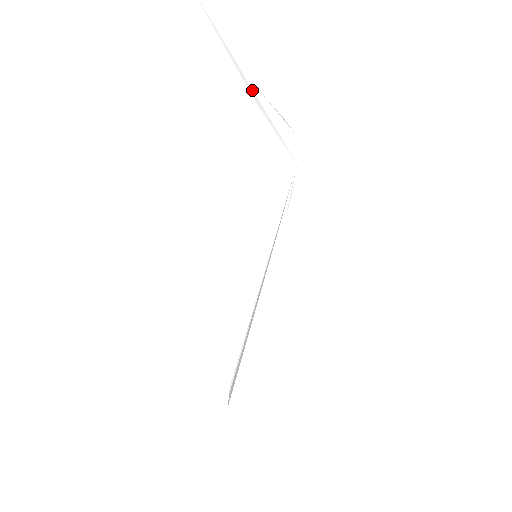
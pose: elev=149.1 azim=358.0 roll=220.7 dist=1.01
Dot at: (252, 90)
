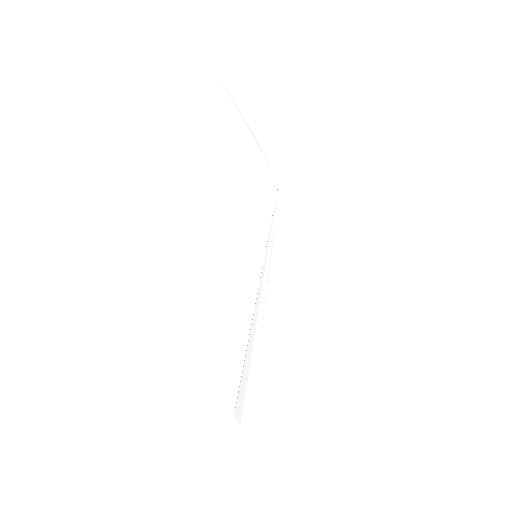
Dot at: (249, 132)
